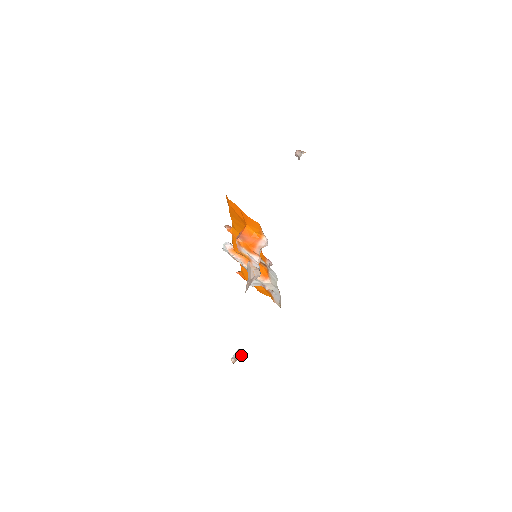
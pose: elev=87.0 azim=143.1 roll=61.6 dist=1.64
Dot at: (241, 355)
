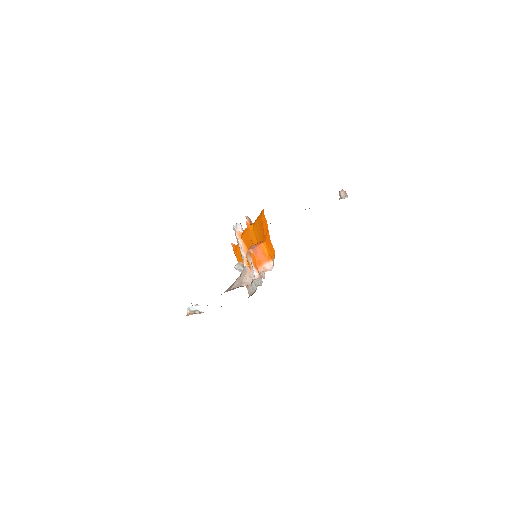
Dot at: (197, 311)
